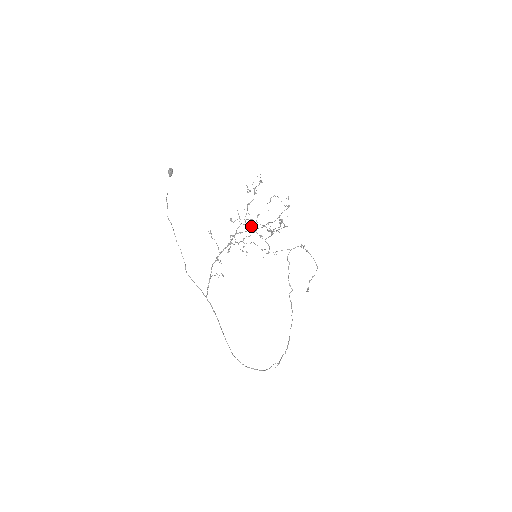
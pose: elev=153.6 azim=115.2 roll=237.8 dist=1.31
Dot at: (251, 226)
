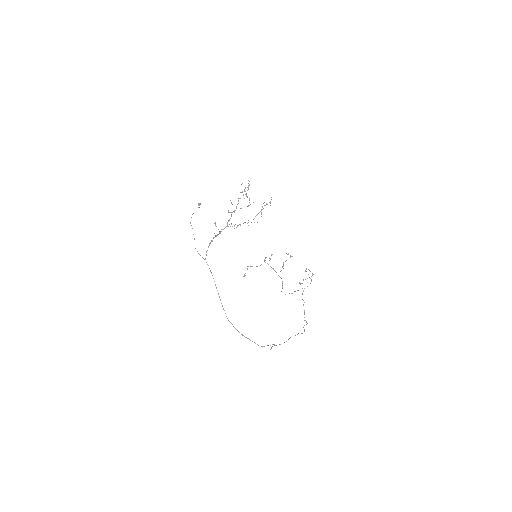
Dot at: occluded
